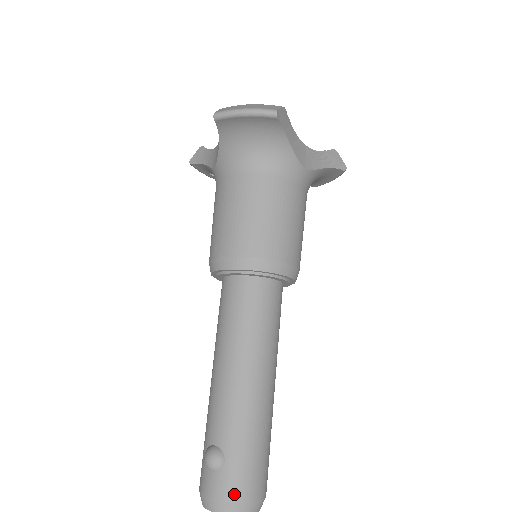
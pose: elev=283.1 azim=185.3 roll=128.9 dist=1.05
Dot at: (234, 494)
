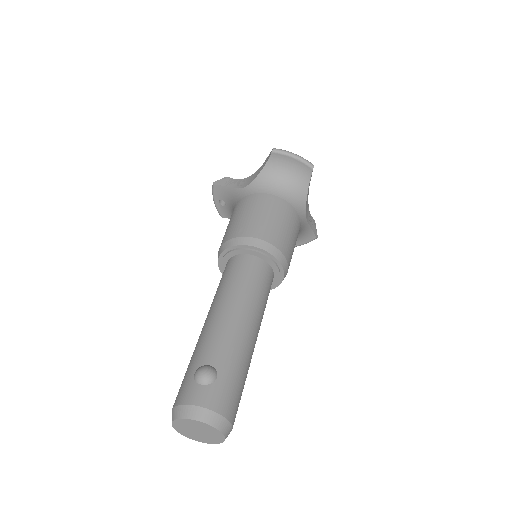
Dot at: (220, 406)
